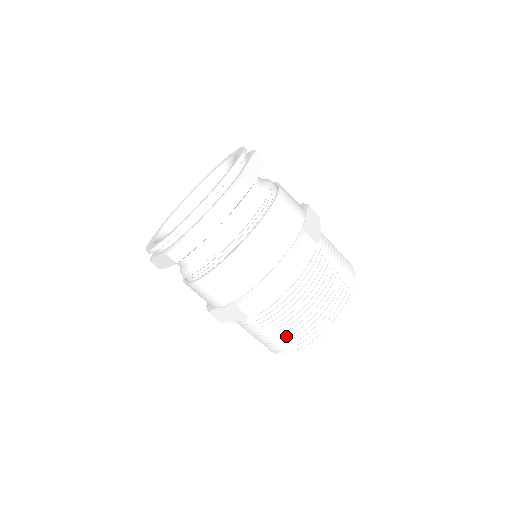
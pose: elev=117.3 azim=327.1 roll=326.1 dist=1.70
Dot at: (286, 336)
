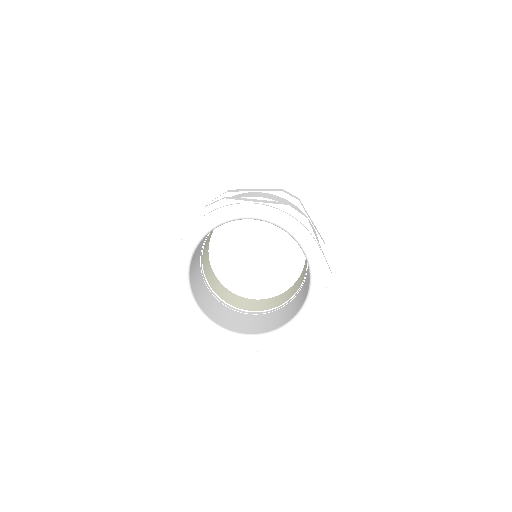
Dot at: occluded
